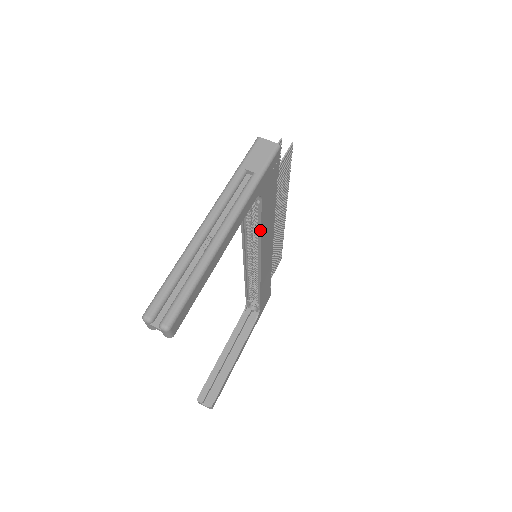
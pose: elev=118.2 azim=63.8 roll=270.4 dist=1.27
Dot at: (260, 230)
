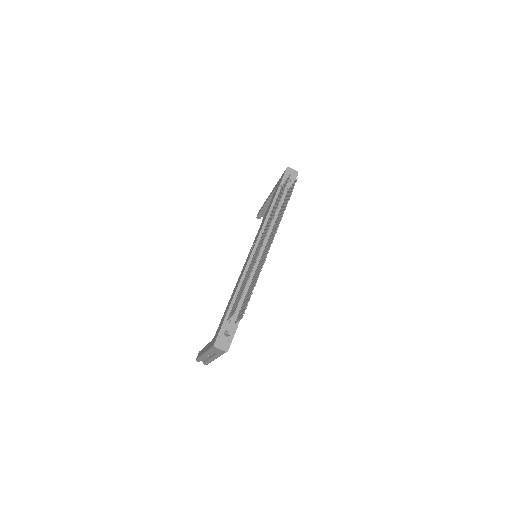
Dot at: occluded
